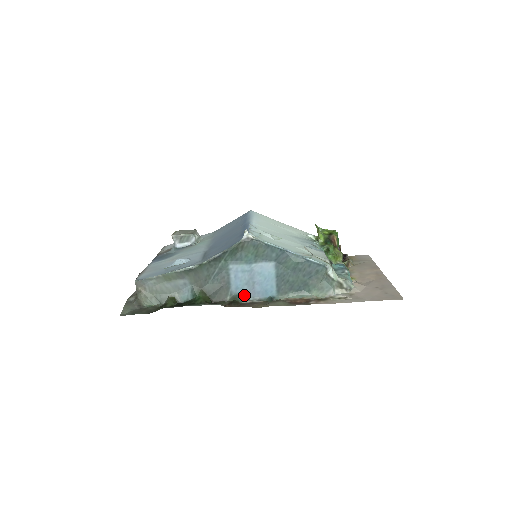
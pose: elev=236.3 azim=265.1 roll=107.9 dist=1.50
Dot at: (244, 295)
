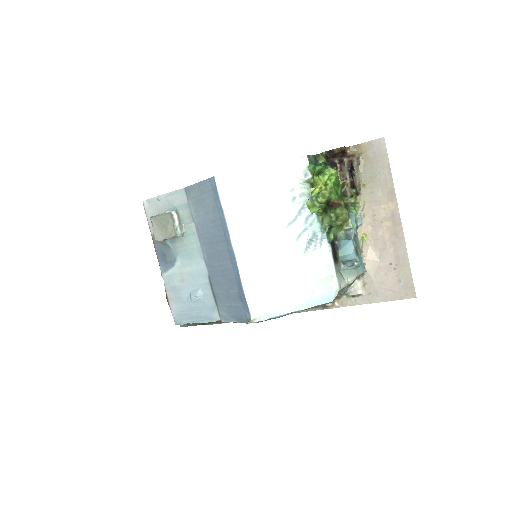
Dot at: occluded
